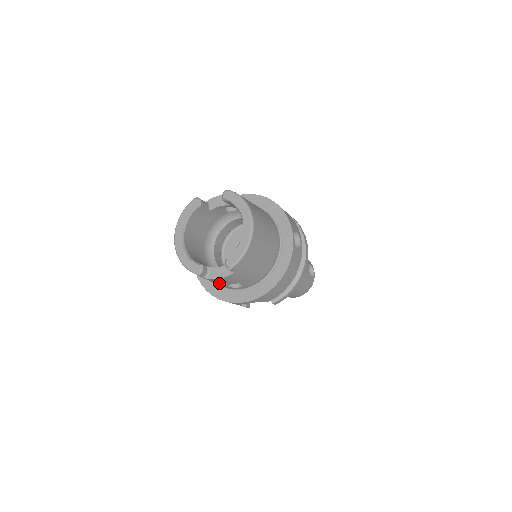
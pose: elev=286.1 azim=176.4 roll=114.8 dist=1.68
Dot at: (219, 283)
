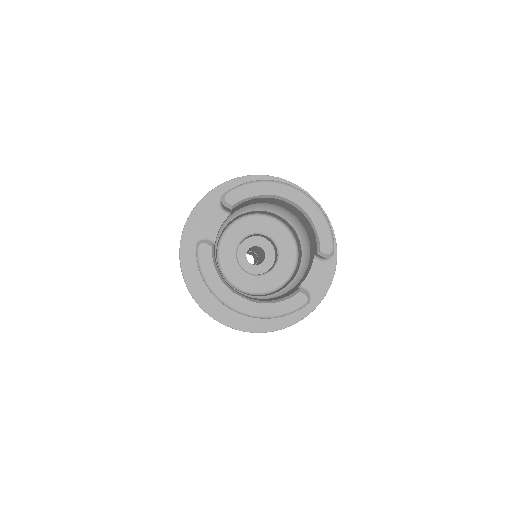
Dot at: occluded
